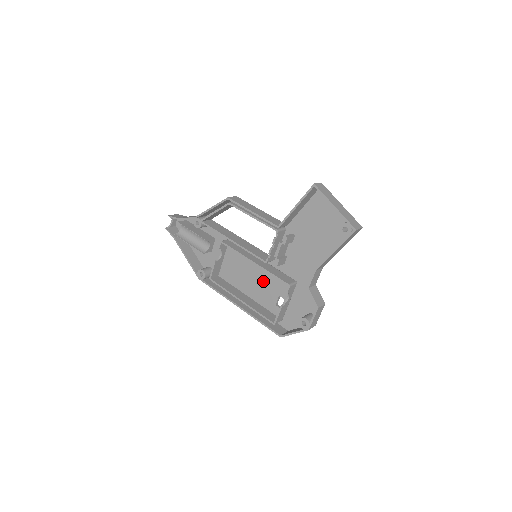
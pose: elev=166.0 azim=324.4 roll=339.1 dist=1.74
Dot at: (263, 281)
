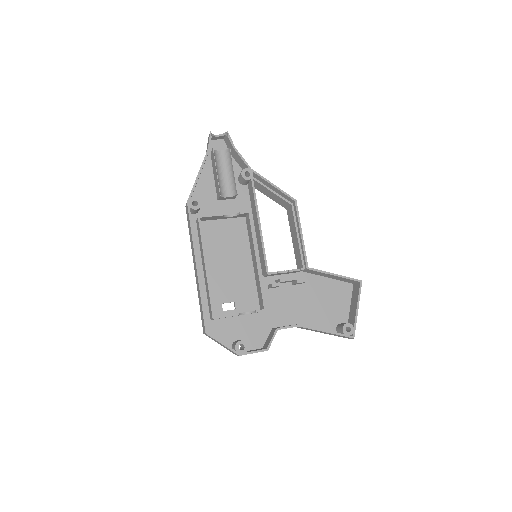
Dot at: (235, 276)
